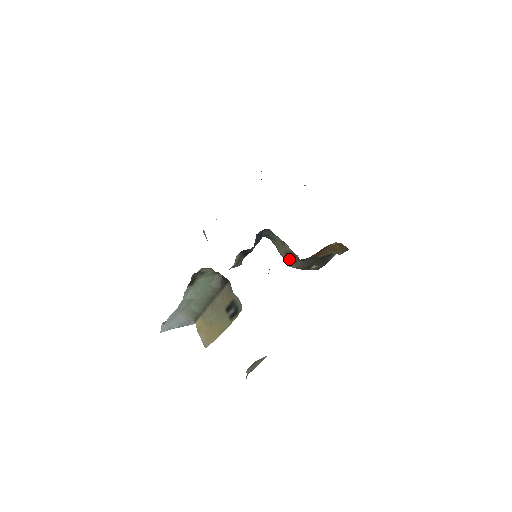
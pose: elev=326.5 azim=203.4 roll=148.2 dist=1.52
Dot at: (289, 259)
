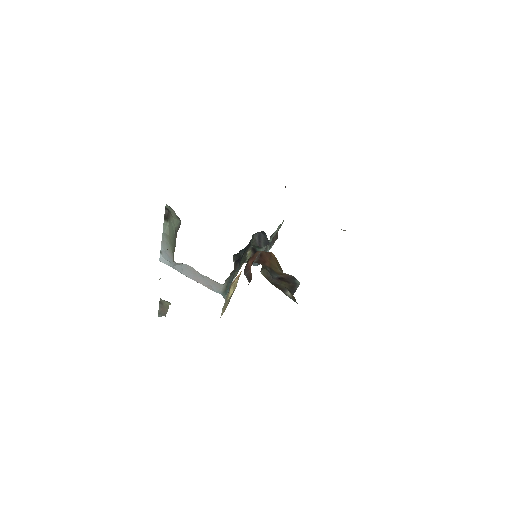
Dot at: occluded
